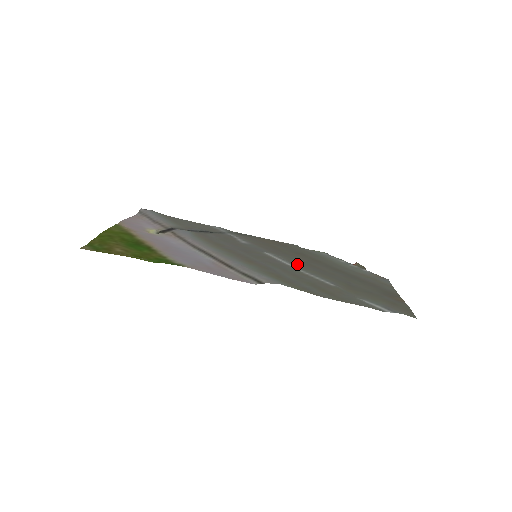
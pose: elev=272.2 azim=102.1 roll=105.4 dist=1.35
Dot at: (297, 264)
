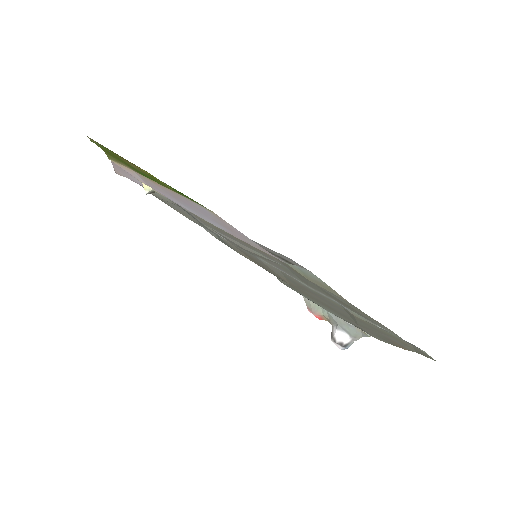
Dot at: (296, 281)
